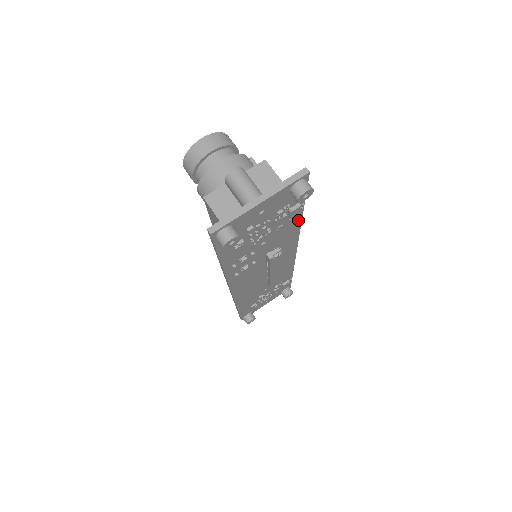
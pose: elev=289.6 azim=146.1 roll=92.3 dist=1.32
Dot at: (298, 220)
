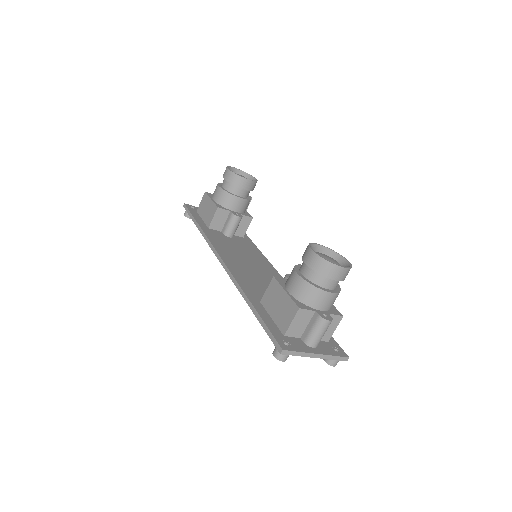
Dot at: occluded
